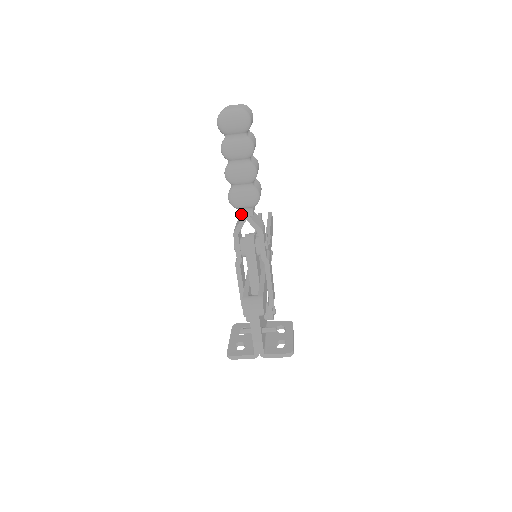
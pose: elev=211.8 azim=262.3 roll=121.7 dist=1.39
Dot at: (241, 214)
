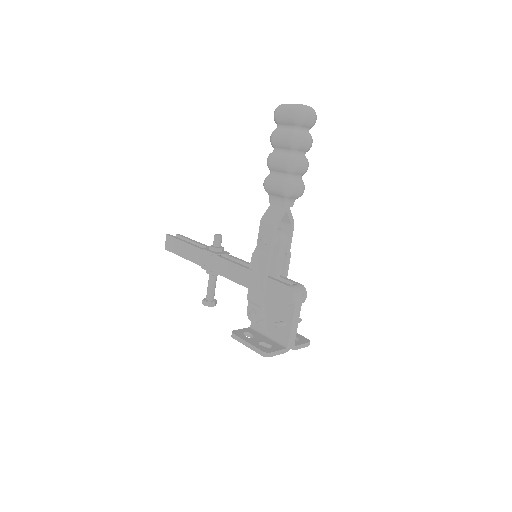
Dot at: (286, 204)
